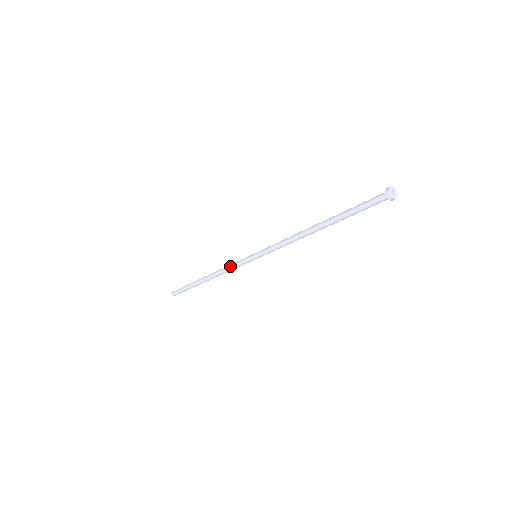
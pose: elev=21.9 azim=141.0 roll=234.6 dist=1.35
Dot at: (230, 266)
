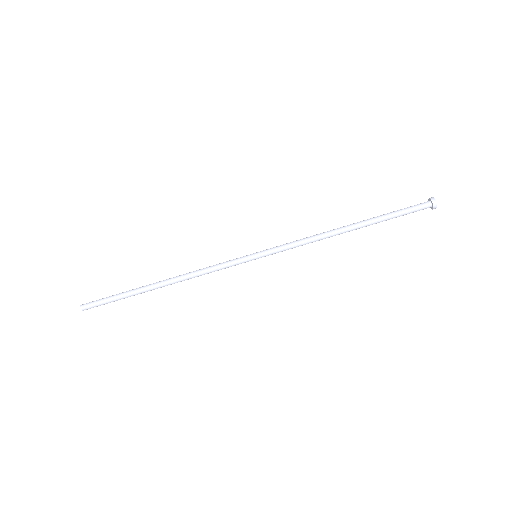
Dot at: (213, 266)
